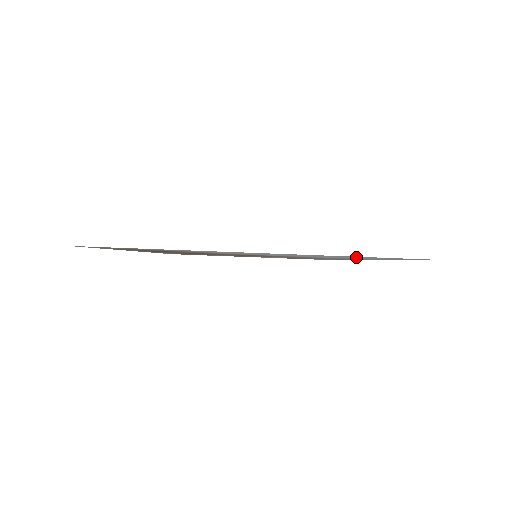
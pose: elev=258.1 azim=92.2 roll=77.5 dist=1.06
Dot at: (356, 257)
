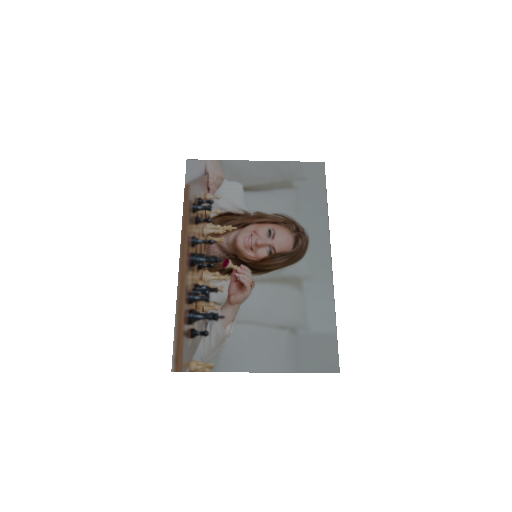
Dot at: (303, 351)
